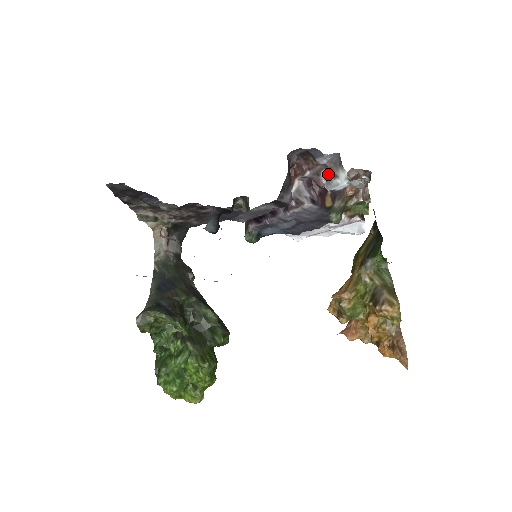
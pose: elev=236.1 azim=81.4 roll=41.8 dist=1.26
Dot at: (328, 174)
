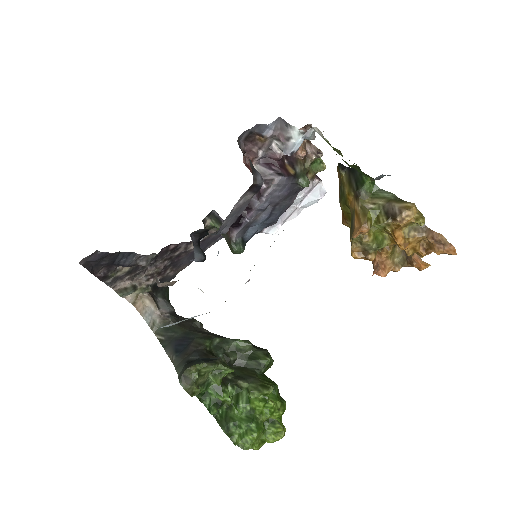
Dot at: (280, 142)
